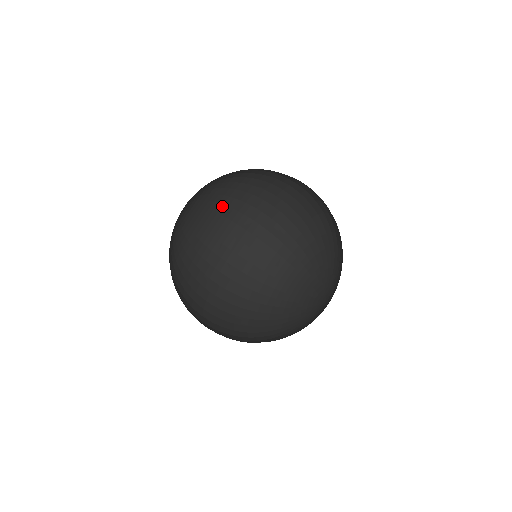
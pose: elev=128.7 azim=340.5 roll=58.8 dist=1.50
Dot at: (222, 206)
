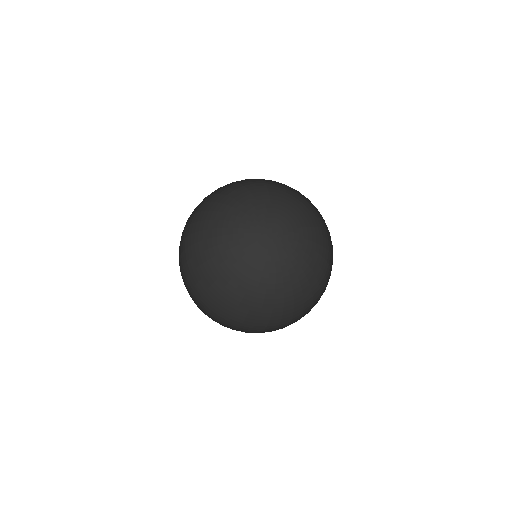
Dot at: occluded
